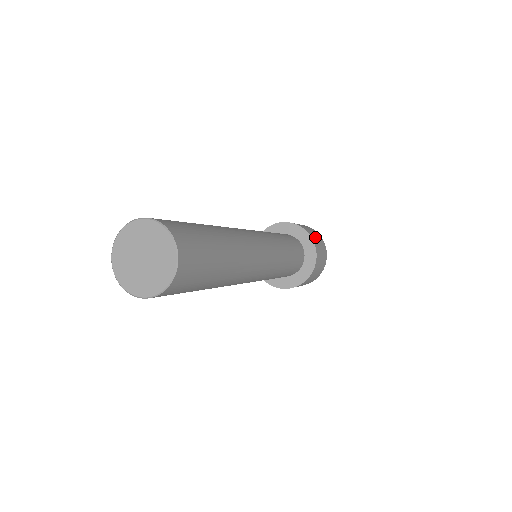
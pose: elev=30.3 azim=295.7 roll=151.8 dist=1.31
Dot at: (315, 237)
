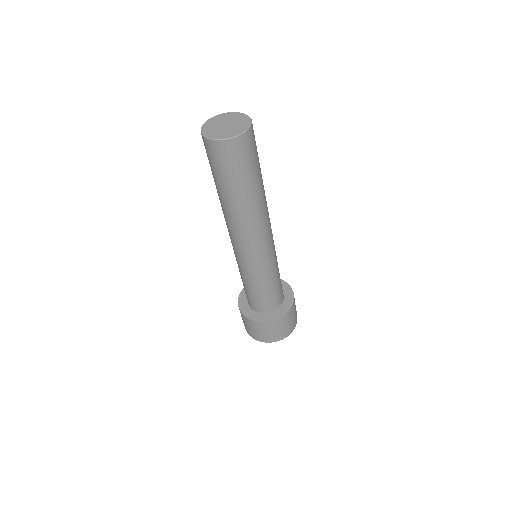
Dot at: occluded
